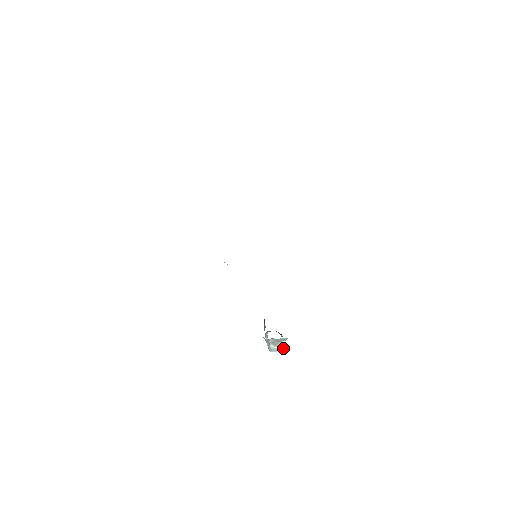
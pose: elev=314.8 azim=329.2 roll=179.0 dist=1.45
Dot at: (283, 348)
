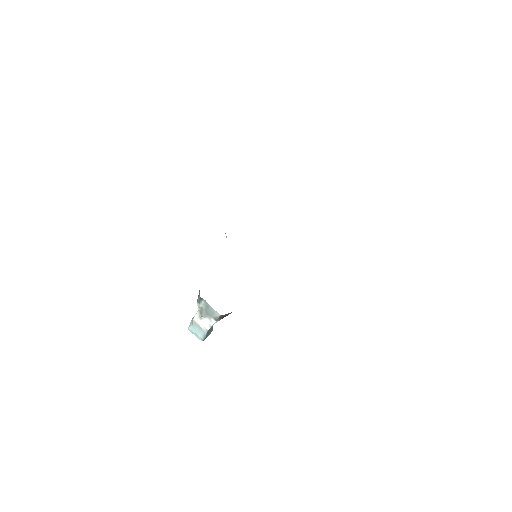
Dot at: (204, 331)
